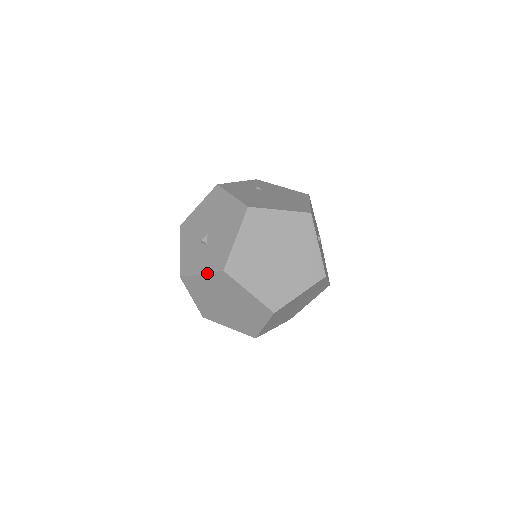
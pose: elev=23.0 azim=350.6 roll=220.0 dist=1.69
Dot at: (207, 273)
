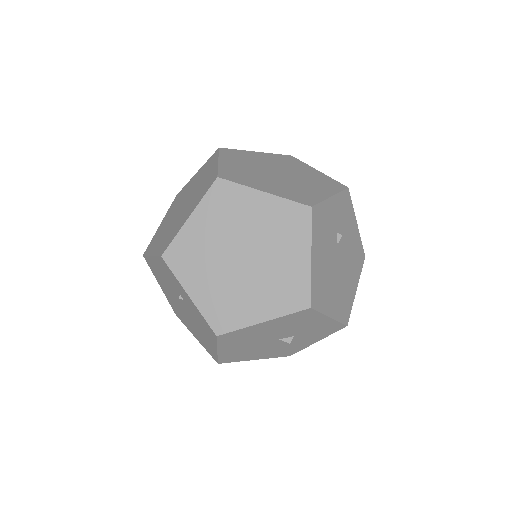
Dot at: (203, 165)
